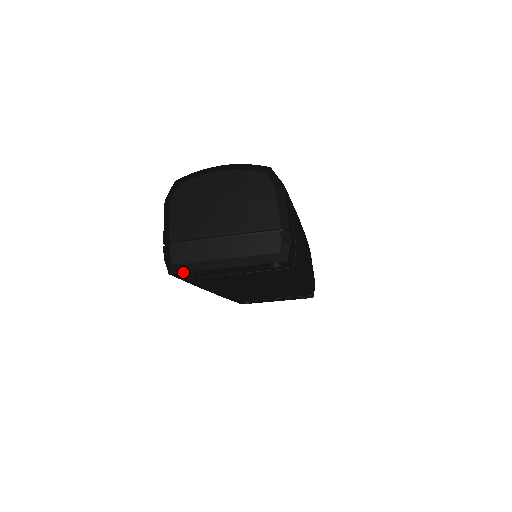
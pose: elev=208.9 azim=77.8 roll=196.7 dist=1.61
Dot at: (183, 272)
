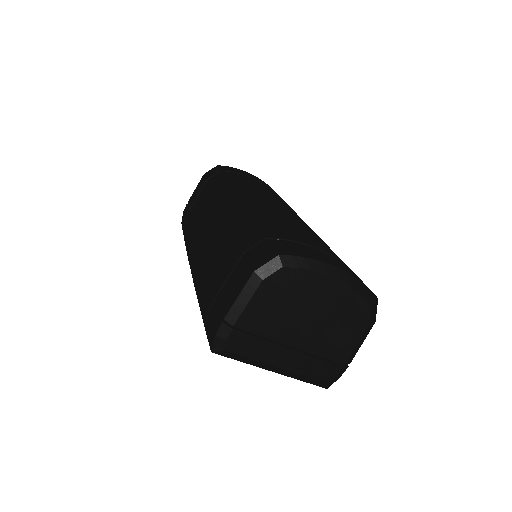
Dot at: (228, 357)
